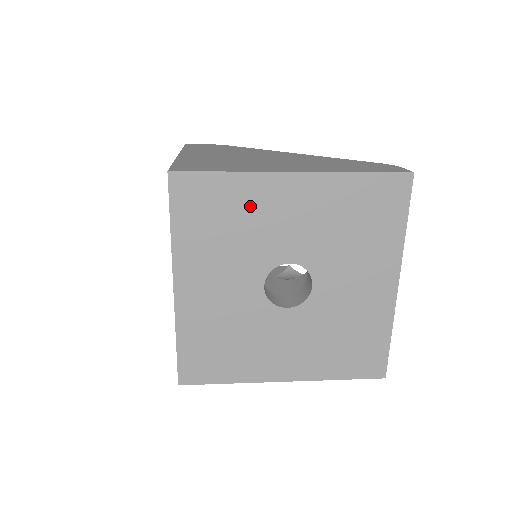
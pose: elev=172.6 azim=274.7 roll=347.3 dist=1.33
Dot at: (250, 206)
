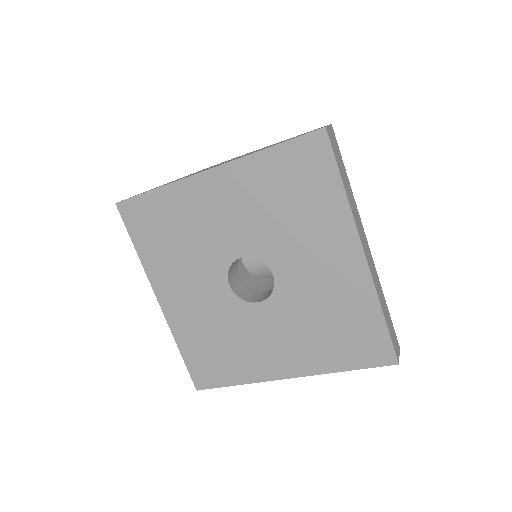
Dot at: (186, 213)
